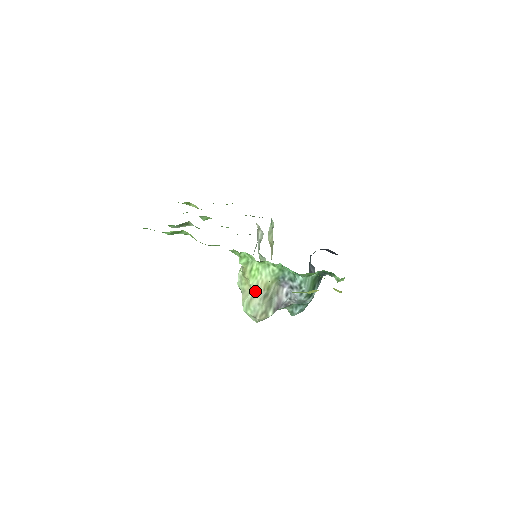
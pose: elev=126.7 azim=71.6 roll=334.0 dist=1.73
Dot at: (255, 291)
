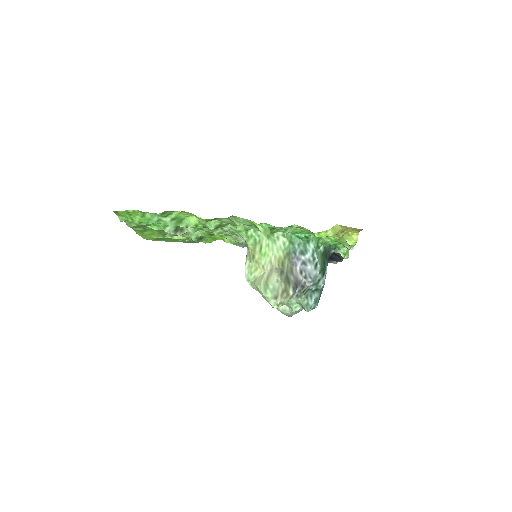
Dot at: (270, 269)
